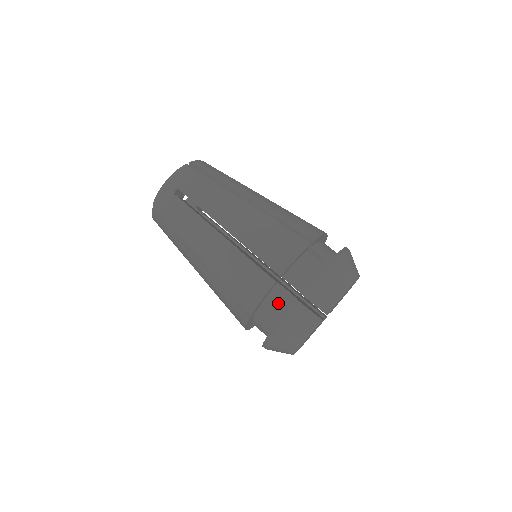
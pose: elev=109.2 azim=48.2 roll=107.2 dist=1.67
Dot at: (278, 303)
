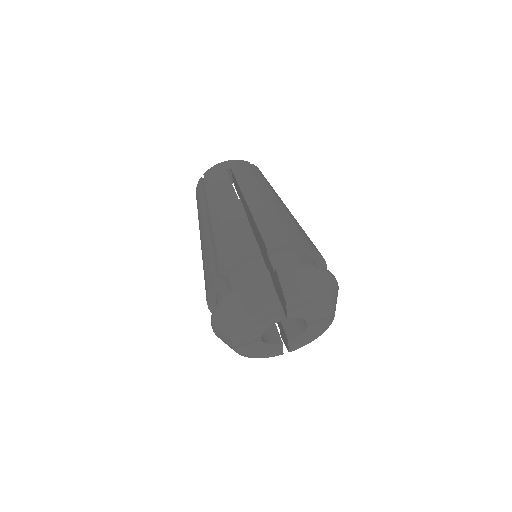
Dot at: (251, 273)
